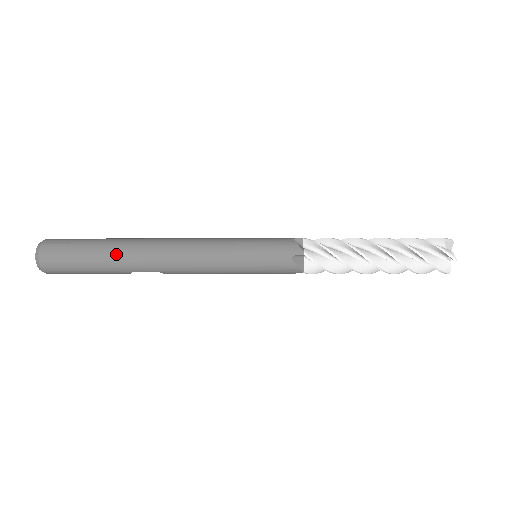
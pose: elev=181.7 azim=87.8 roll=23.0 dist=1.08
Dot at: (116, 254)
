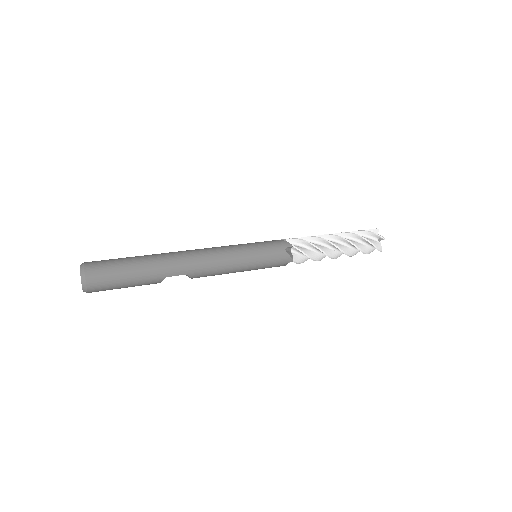
Dot at: (153, 263)
